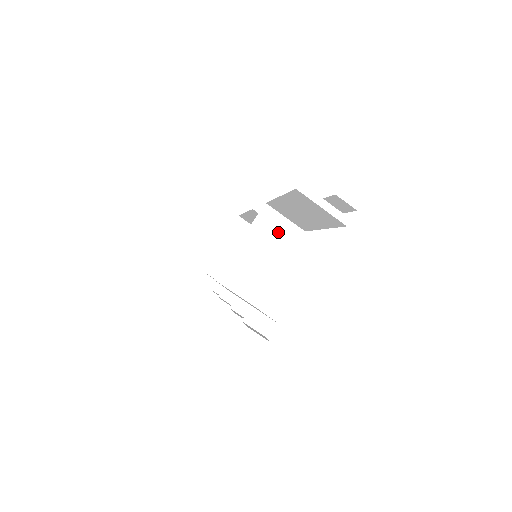
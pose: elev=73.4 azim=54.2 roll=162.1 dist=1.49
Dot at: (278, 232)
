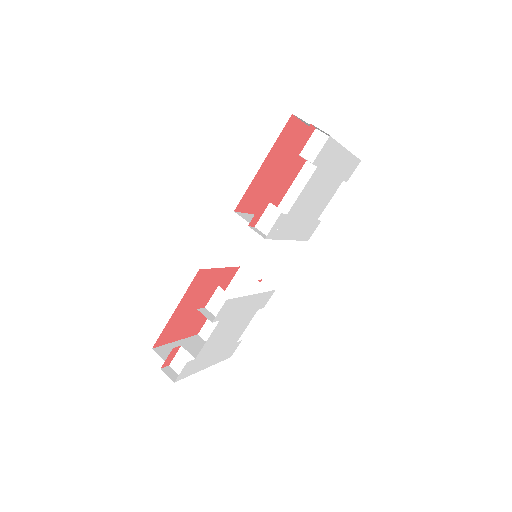
Dot at: occluded
